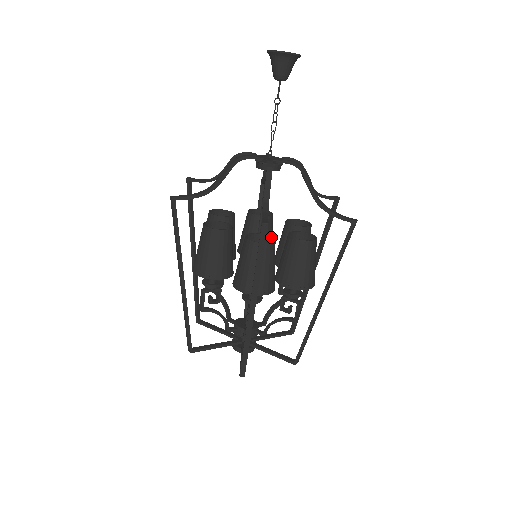
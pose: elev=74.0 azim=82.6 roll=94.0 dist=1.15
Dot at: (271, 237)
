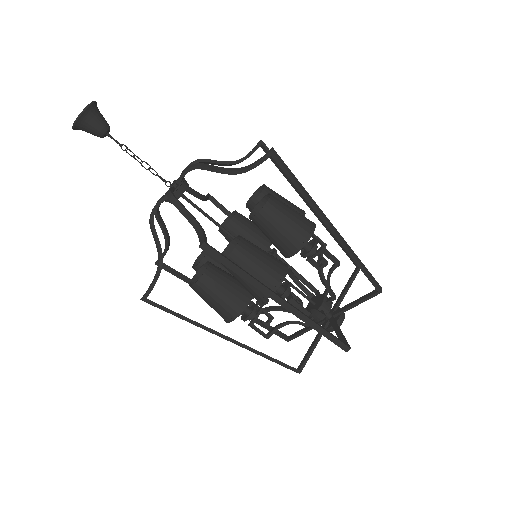
Dot at: (237, 237)
